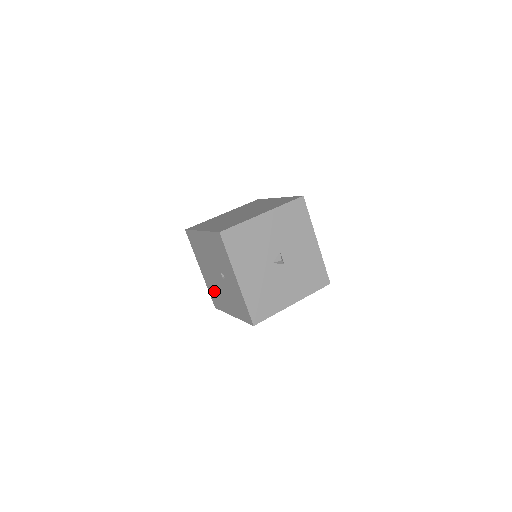
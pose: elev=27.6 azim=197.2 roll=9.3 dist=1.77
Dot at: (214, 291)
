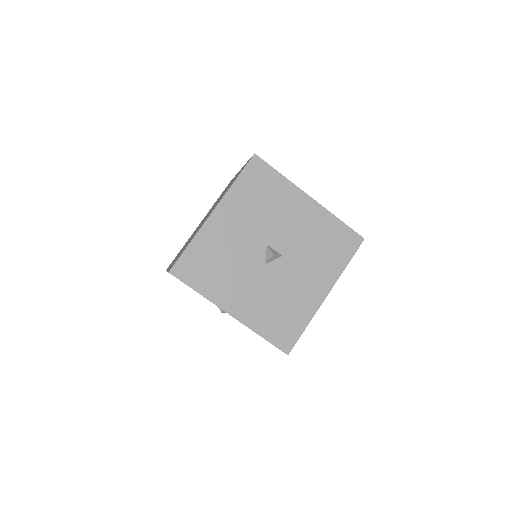
Dot at: occluded
